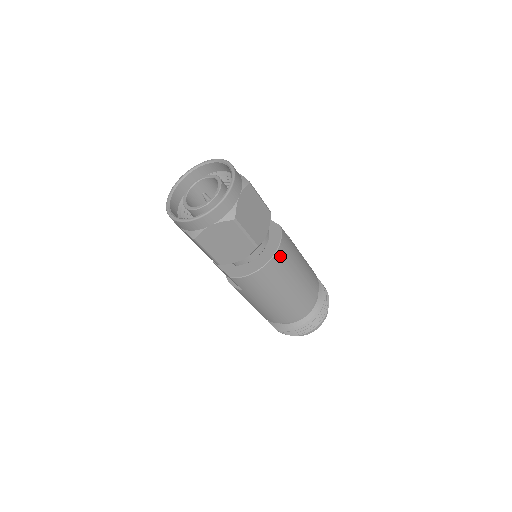
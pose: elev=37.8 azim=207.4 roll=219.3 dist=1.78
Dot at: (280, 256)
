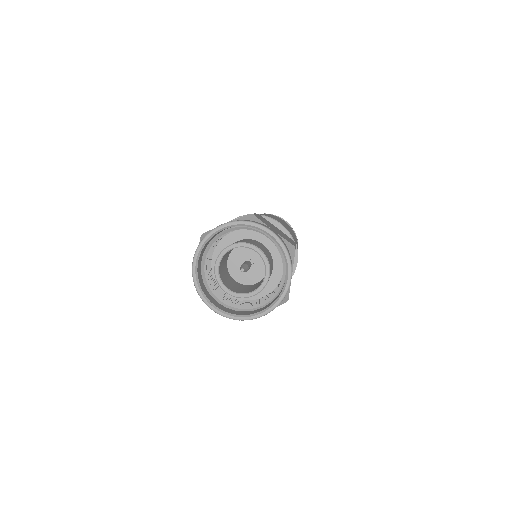
Dot at: occluded
